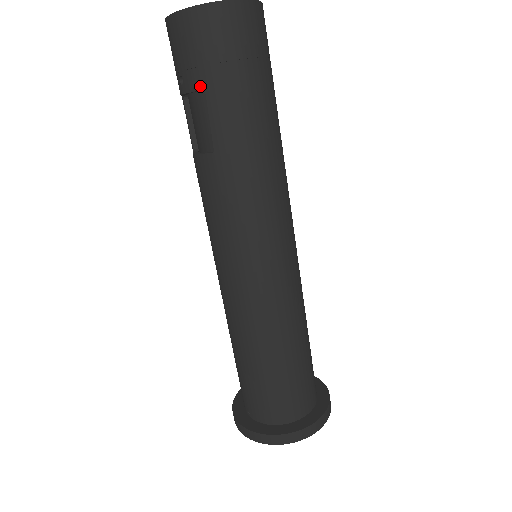
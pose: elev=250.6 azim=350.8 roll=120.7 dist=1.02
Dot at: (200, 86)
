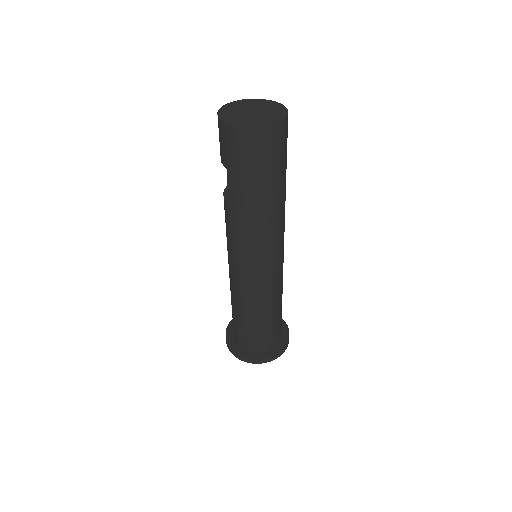
Dot at: (225, 165)
